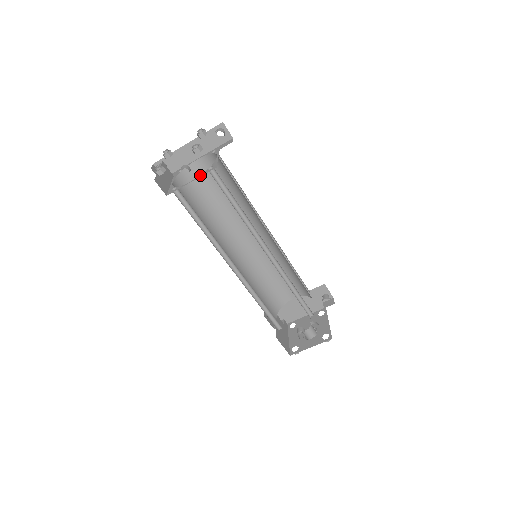
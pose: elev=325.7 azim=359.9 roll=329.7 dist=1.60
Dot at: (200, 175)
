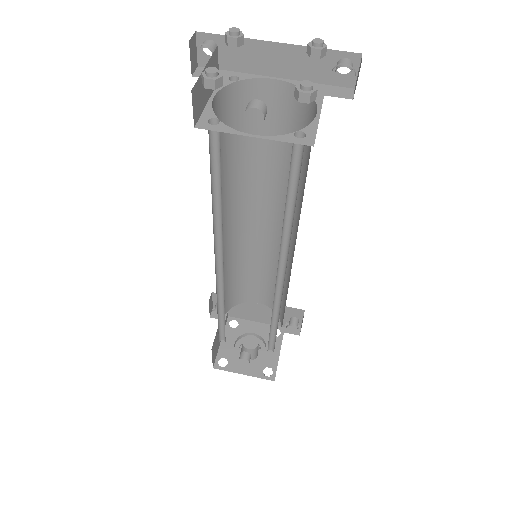
Dot at: occluded
